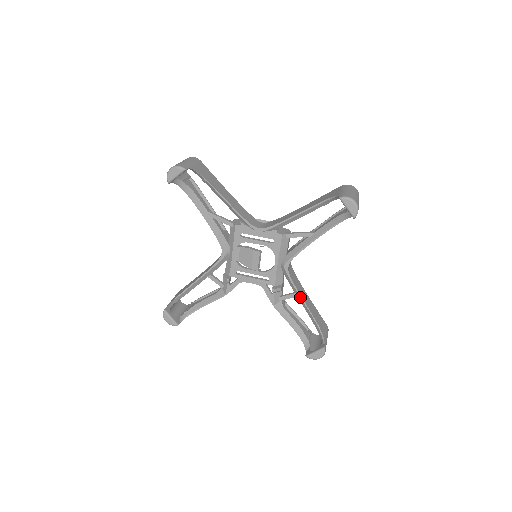
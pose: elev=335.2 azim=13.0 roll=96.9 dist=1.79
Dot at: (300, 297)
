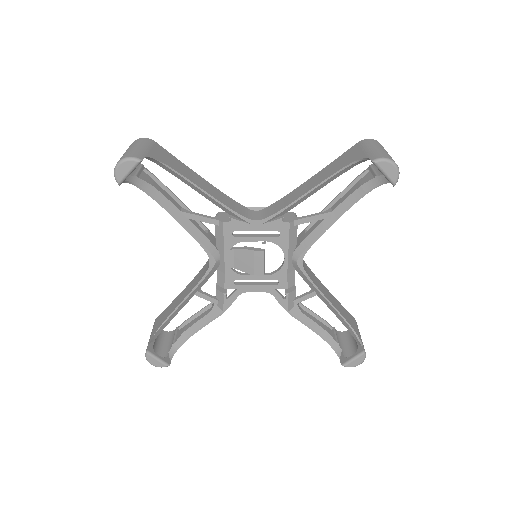
Dot at: (322, 295)
